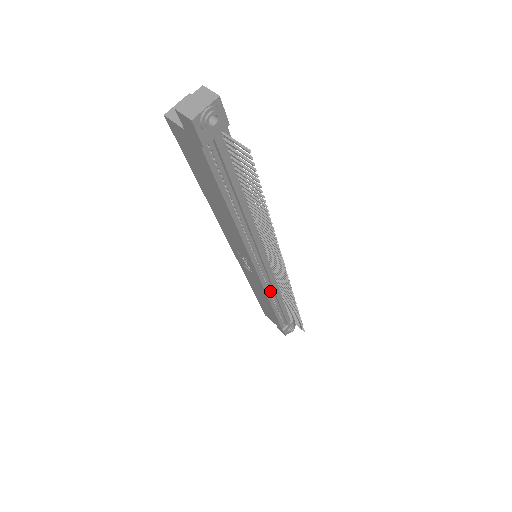
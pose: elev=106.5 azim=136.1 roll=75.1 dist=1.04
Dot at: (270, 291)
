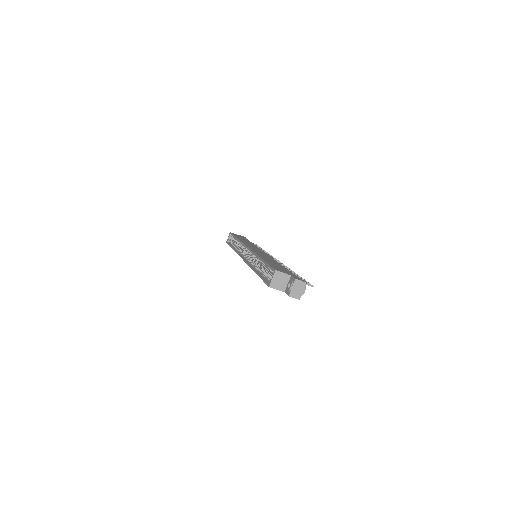
Dot at: occluded
